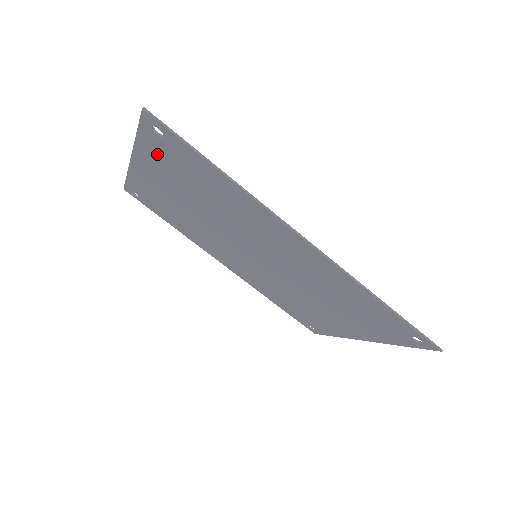
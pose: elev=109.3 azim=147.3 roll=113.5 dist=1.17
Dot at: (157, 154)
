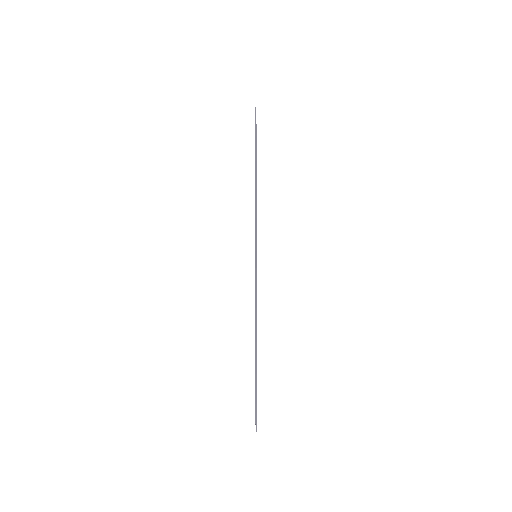
Dot at: occluded
